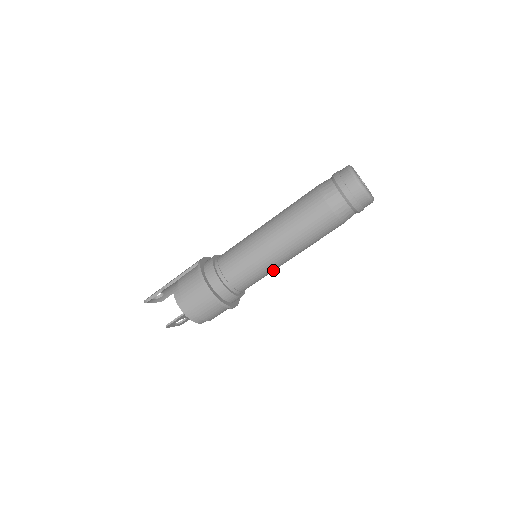
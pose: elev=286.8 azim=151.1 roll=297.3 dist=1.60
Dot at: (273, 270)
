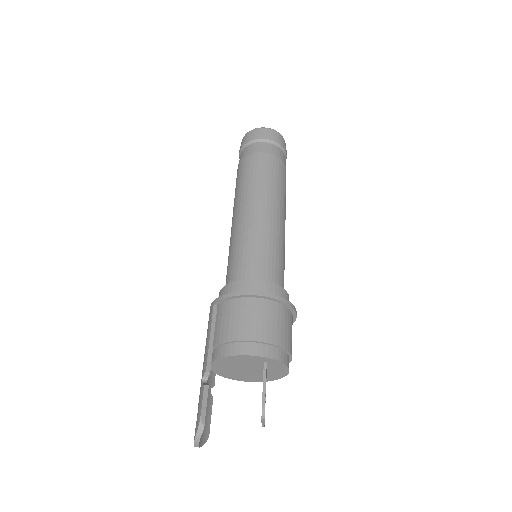
Dot at: occluded
